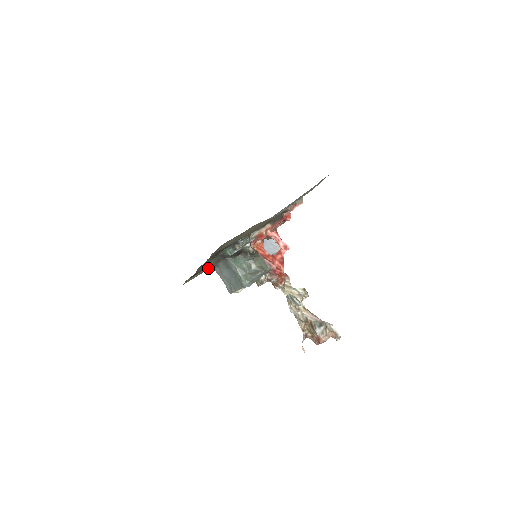
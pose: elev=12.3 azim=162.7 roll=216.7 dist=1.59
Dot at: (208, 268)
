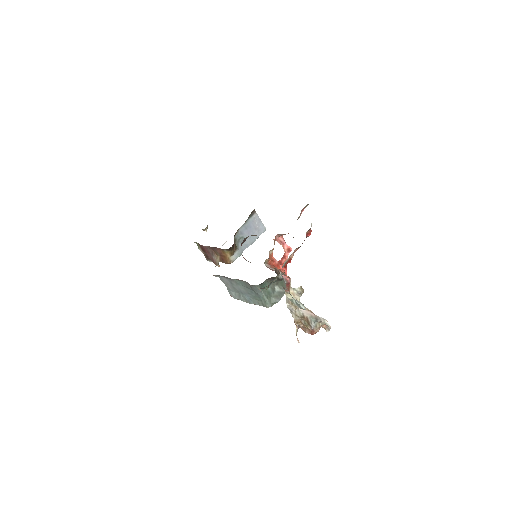
Dot at: occluded
